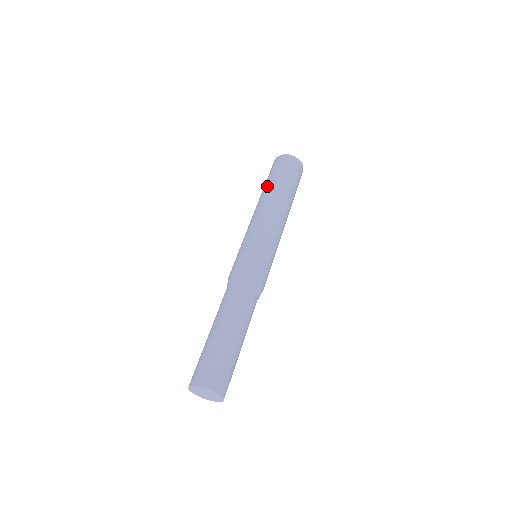
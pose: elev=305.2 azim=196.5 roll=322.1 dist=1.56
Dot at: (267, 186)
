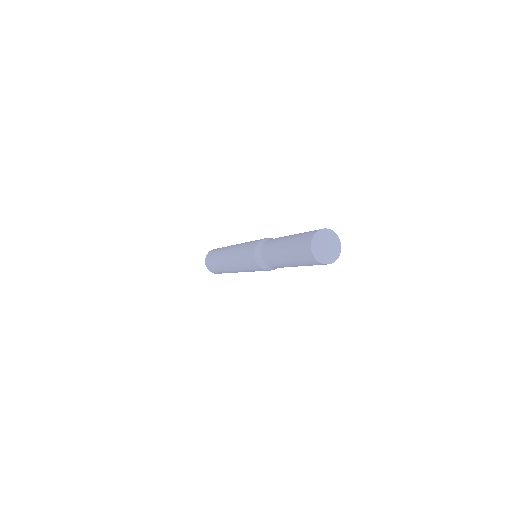
Dot at: (219, 252)
